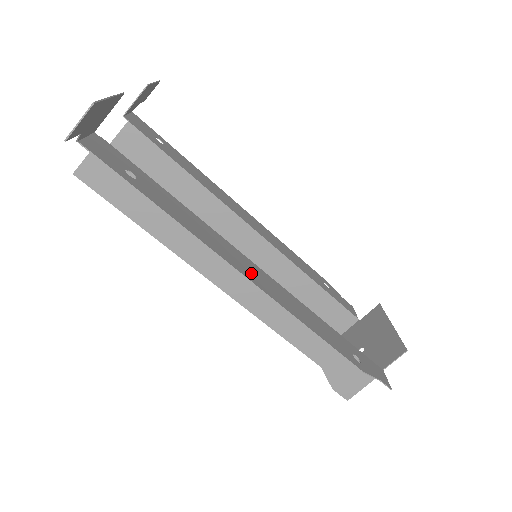
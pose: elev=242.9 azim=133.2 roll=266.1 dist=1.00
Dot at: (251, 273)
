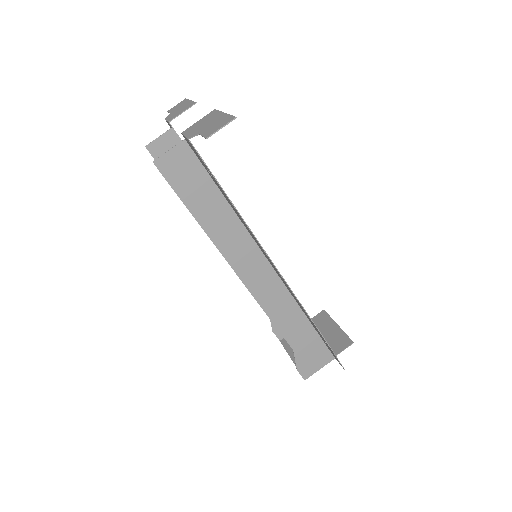
Dot at: occluded
